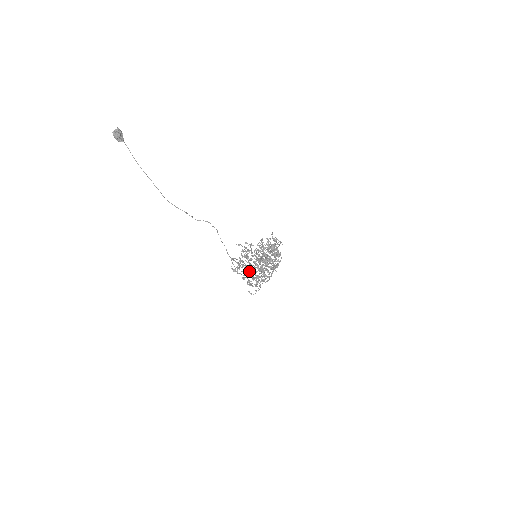
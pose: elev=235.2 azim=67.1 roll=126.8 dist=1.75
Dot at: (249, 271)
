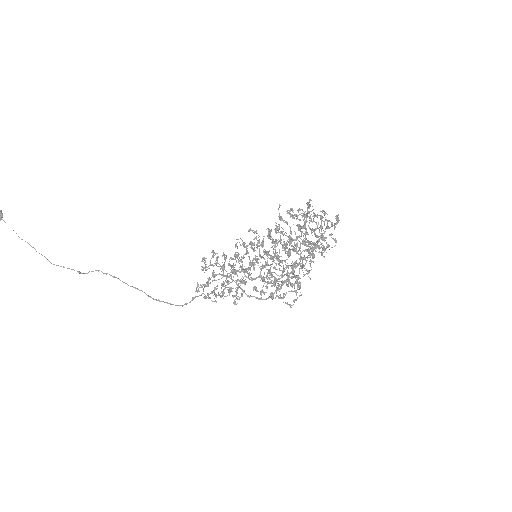
Dot at: (223, 295)
